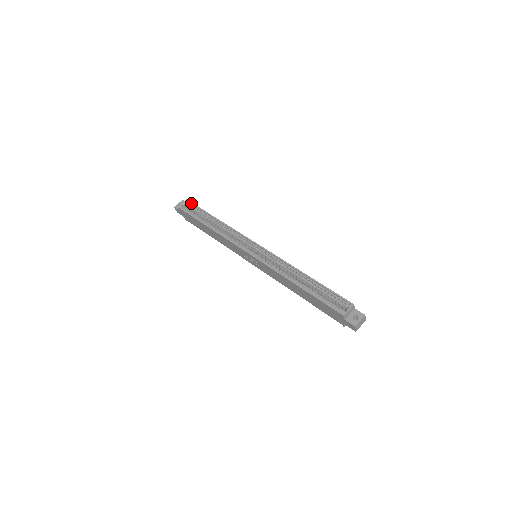
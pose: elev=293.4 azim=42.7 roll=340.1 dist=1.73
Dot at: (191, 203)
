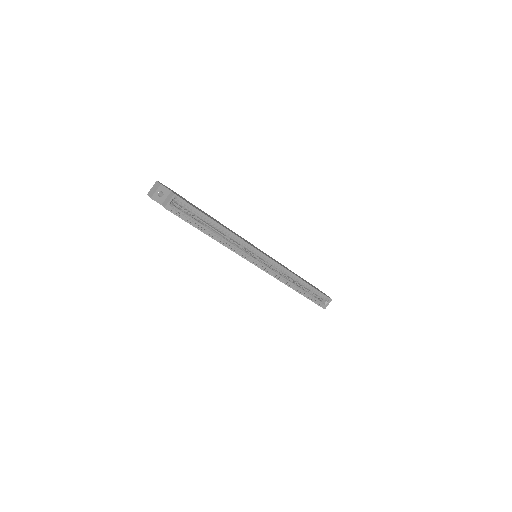
Dot at: (184, 202)
